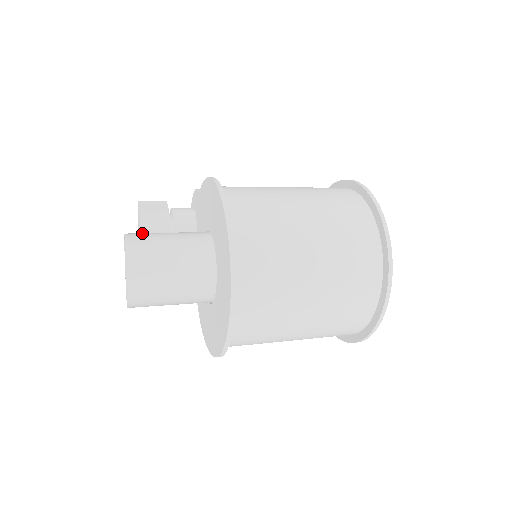
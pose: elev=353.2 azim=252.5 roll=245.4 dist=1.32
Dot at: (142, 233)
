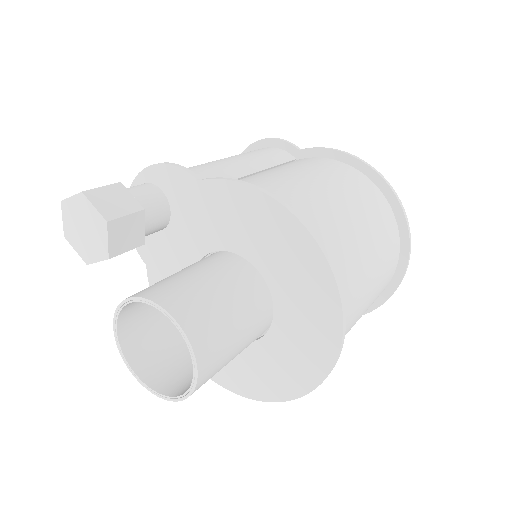
Dot at: (179, 294)
